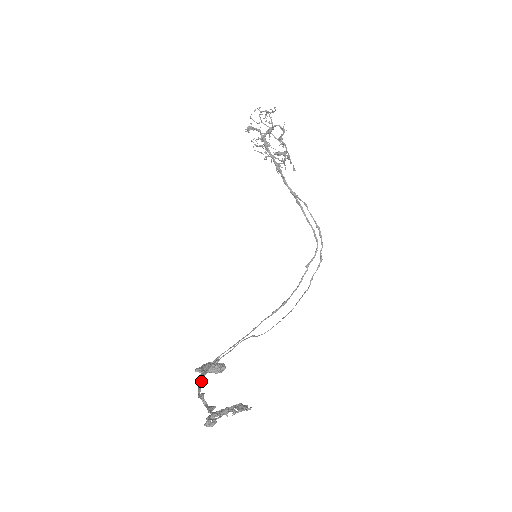
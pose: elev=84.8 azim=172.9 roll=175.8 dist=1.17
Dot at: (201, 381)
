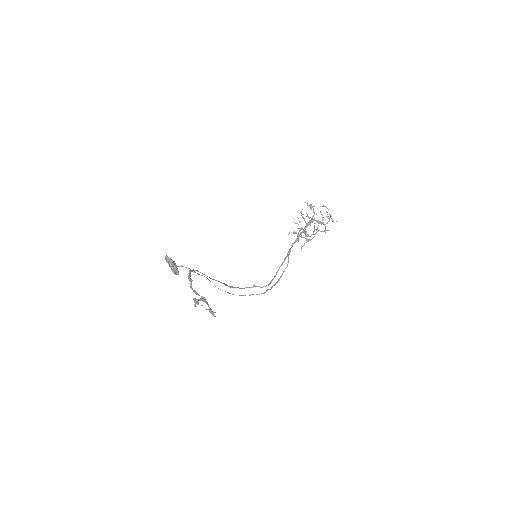
Dot at: occluded
